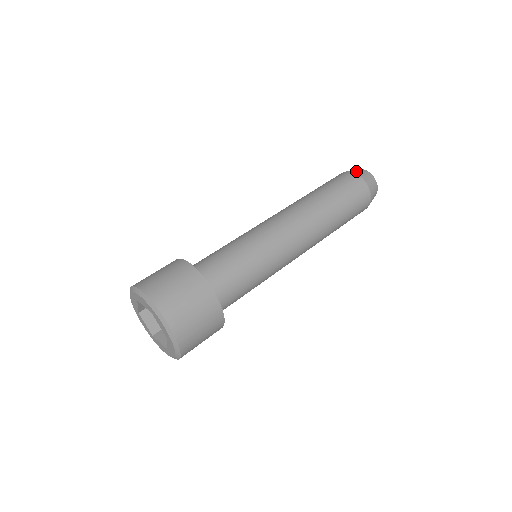
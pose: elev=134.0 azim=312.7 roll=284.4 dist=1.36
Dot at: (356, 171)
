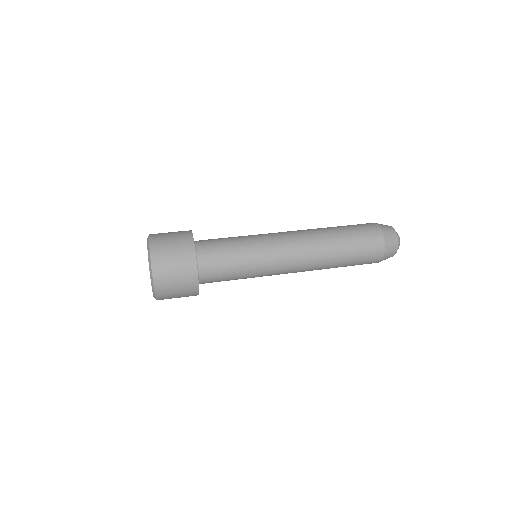
Dot at: (388, 237)
